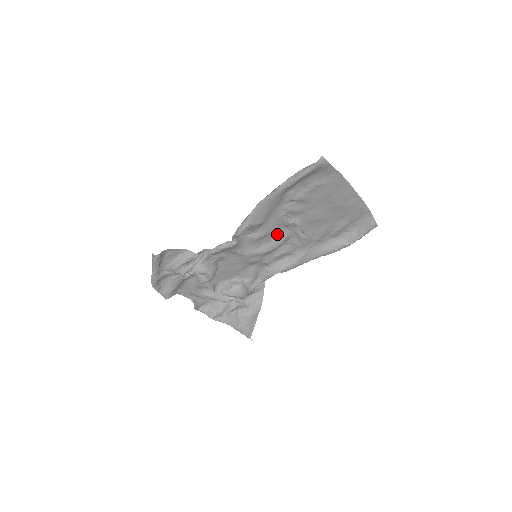
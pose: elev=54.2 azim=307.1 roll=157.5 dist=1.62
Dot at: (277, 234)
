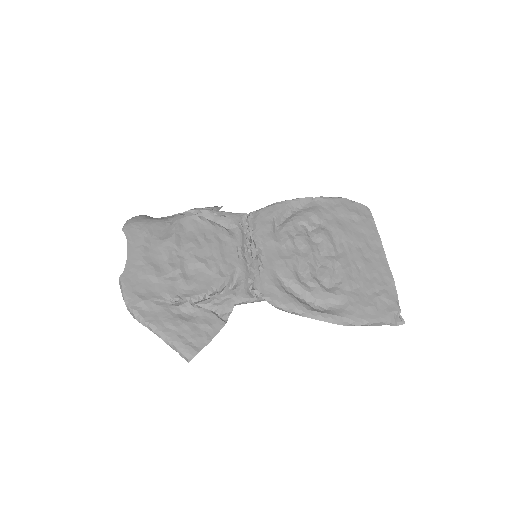
Dot at: (297, 263)
